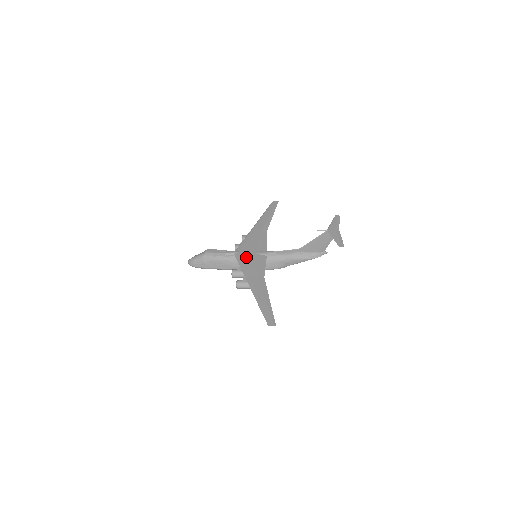
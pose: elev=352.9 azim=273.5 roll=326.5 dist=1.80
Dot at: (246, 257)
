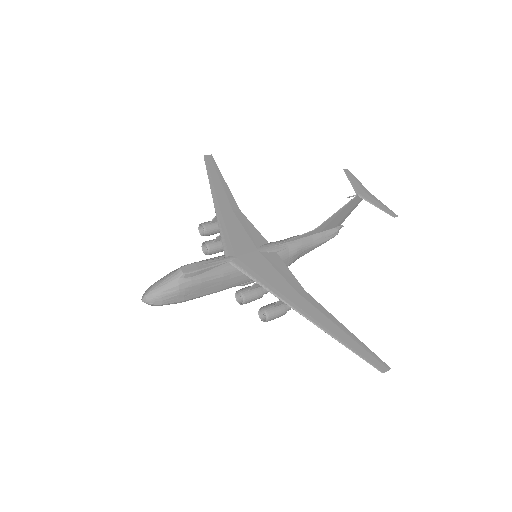
Dot at: (252, 263)
